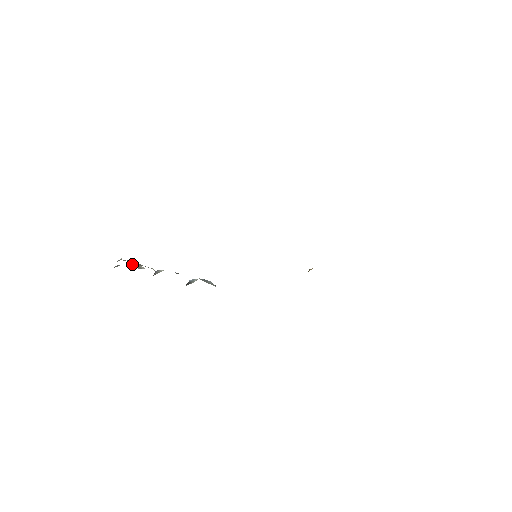
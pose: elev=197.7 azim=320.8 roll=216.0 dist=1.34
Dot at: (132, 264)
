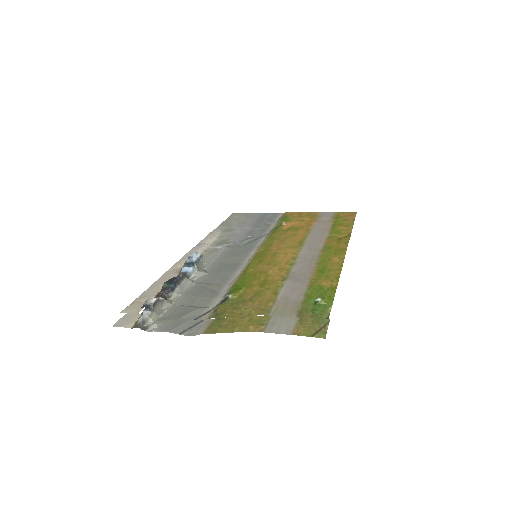
Dot at: (156, 311)
